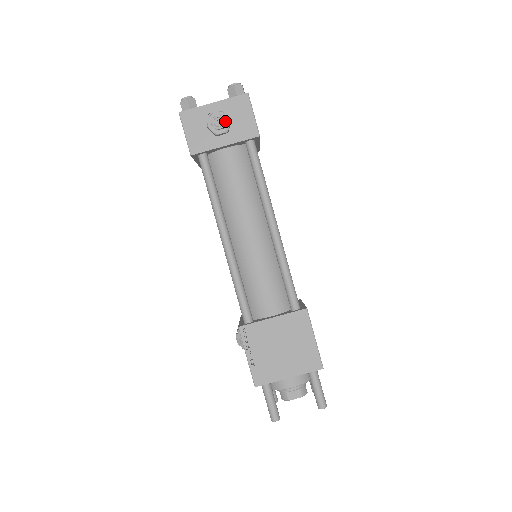
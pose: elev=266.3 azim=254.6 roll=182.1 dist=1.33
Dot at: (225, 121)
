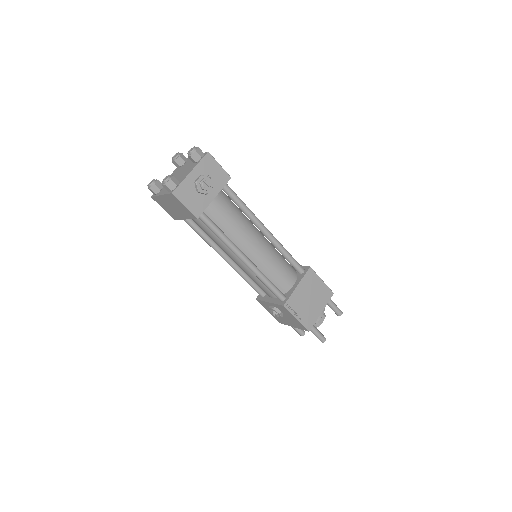
Dot at: (209, 181)
